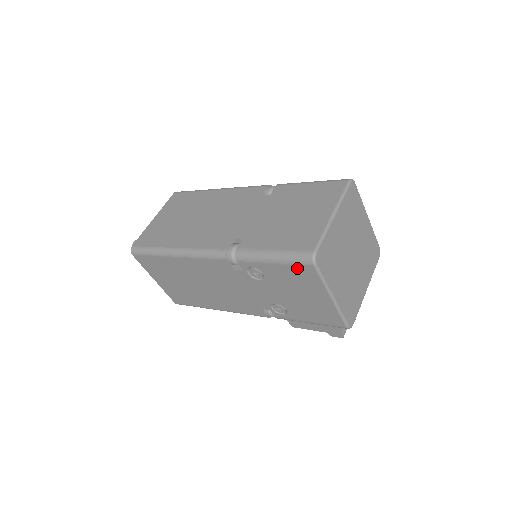
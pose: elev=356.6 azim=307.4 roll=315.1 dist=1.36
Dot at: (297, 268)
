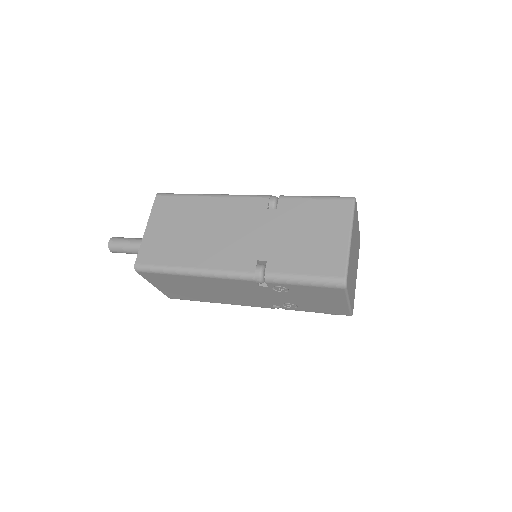
Dot at: (327, 289)
